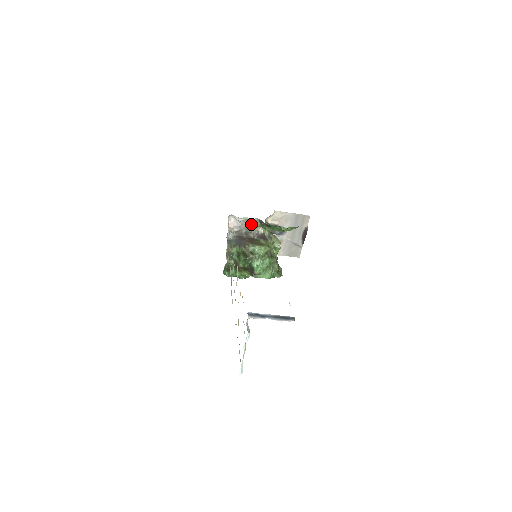
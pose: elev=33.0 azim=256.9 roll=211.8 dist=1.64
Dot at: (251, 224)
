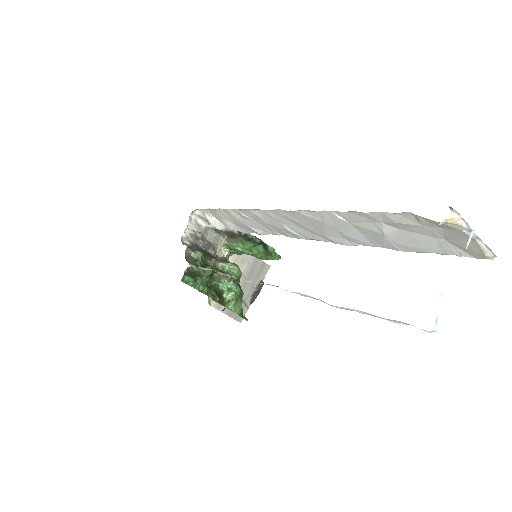
Dot at: (216, 237)
